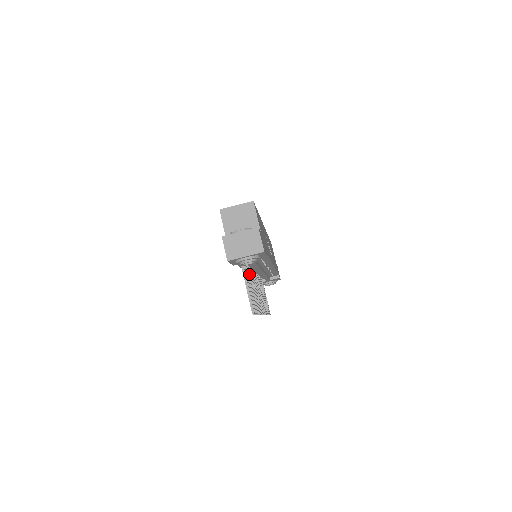
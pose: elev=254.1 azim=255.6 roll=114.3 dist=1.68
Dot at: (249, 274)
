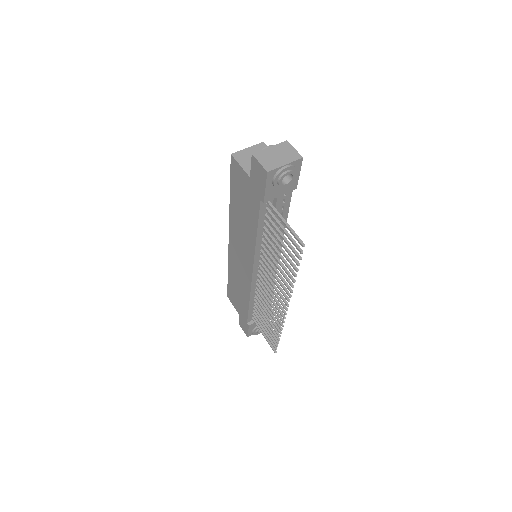
Dot at: (270, 241)
